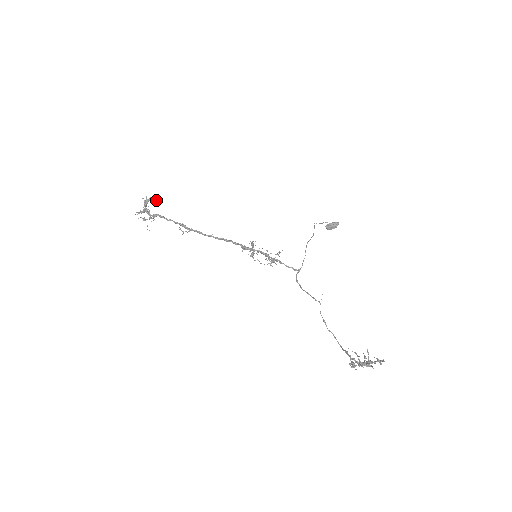
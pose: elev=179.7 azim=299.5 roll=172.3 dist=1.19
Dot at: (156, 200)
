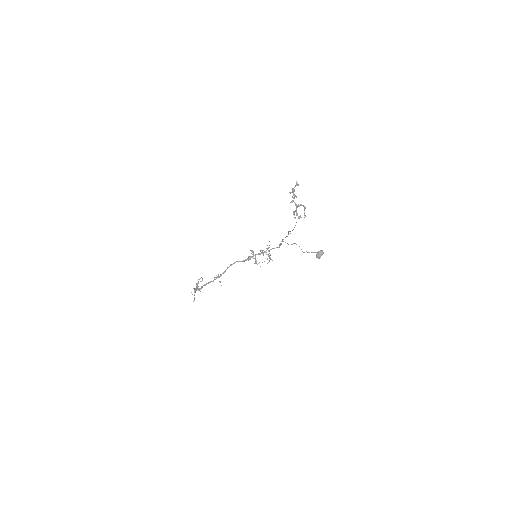
Dot at: (202, 280)
